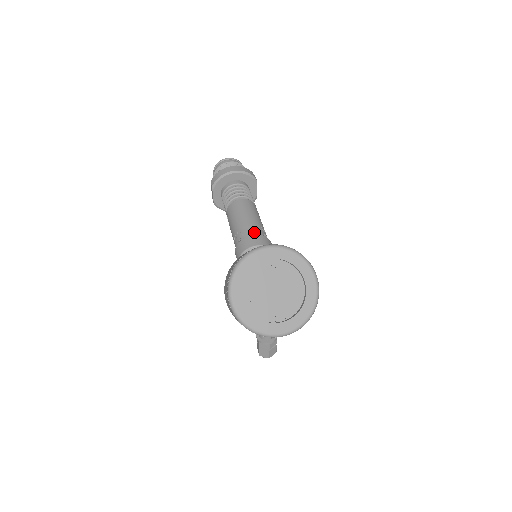
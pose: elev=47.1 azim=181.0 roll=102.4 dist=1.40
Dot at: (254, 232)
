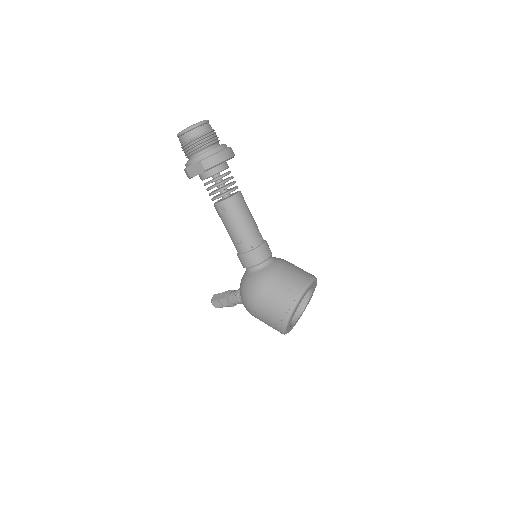
Dot at: (261, 239)
